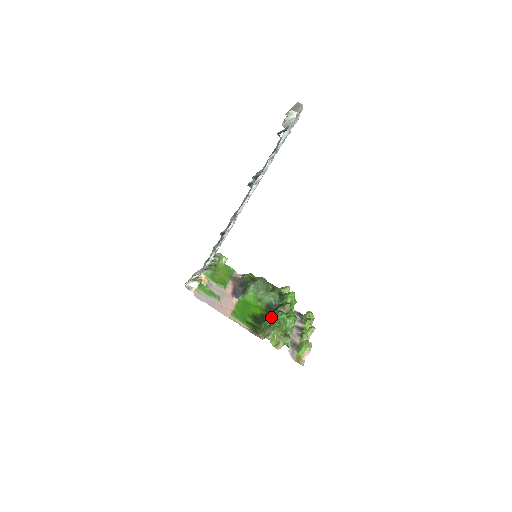
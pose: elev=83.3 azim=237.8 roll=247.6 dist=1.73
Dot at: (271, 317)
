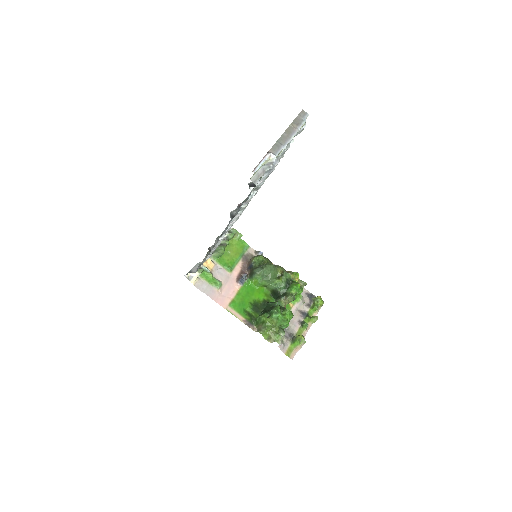
Dot at: (270, 308)
